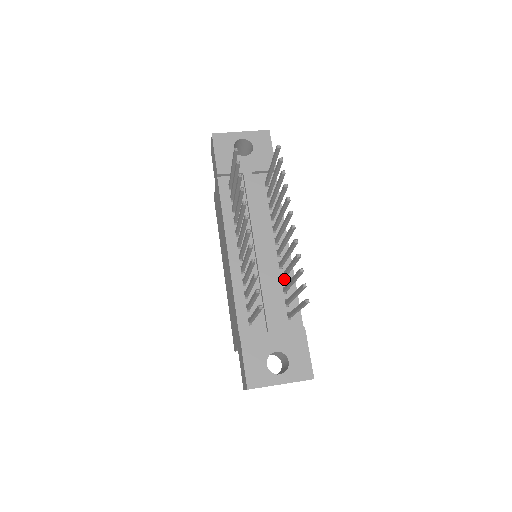
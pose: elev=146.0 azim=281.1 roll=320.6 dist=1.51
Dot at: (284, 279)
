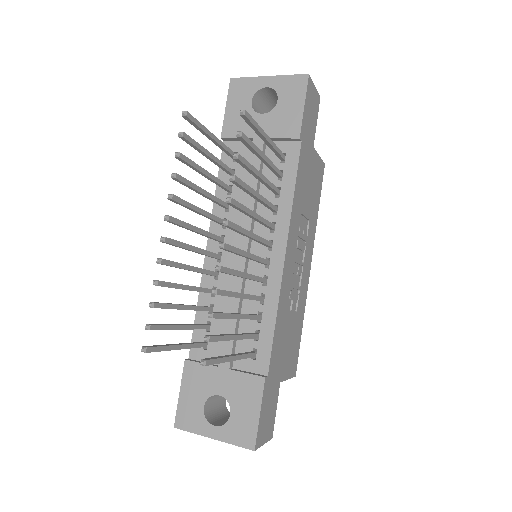
Dot at: (264, 301)
